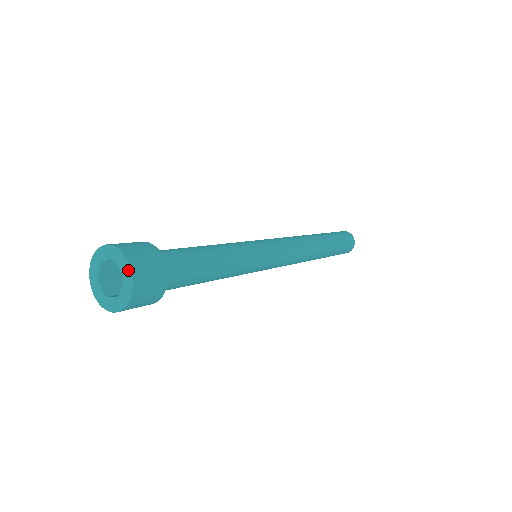
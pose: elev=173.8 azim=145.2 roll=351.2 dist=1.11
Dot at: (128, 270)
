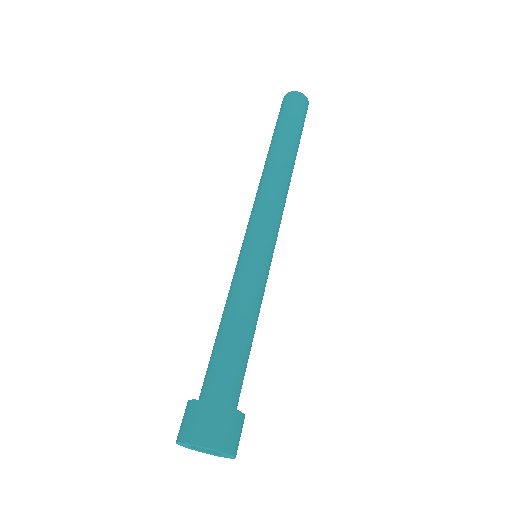
Dot at: (215, 450)
